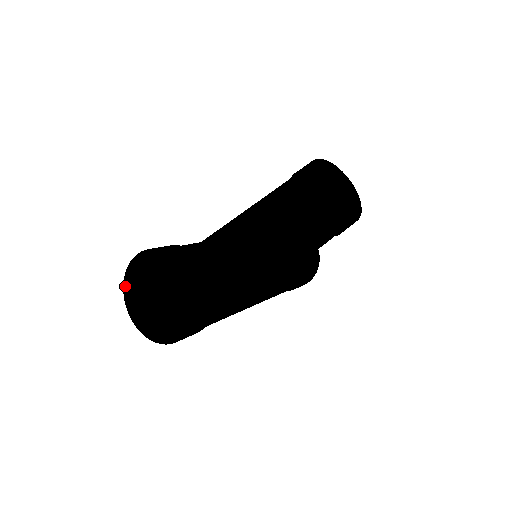
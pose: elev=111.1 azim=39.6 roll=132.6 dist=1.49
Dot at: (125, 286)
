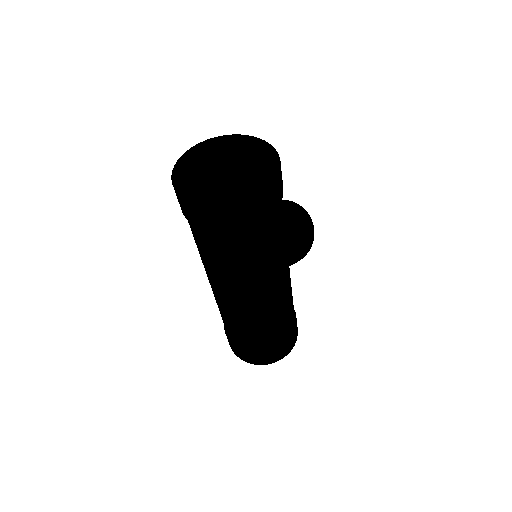
Dot at: (175, 186)
